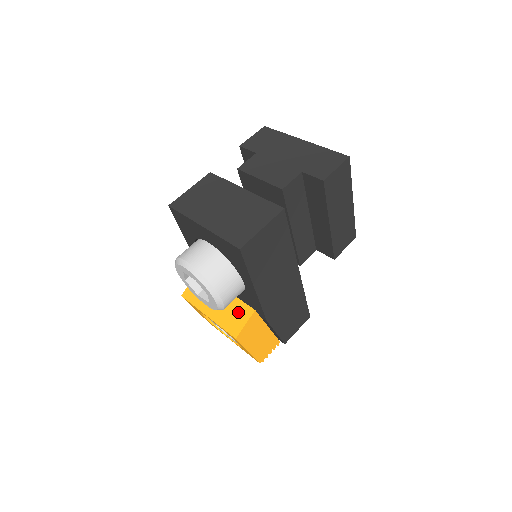
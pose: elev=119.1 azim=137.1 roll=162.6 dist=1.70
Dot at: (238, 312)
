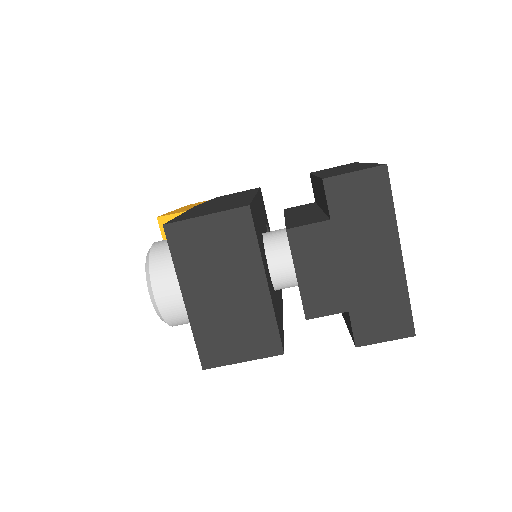
Dot at: occluded
